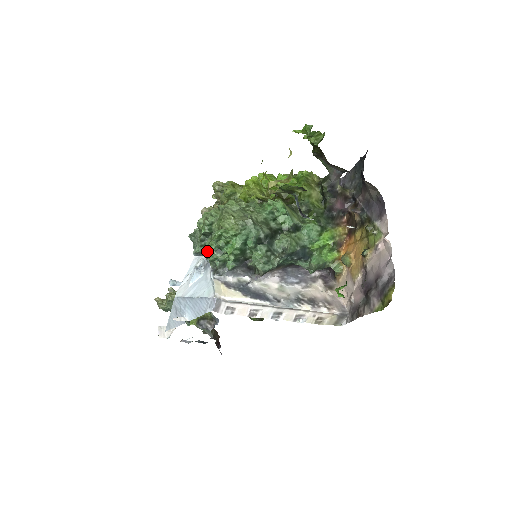
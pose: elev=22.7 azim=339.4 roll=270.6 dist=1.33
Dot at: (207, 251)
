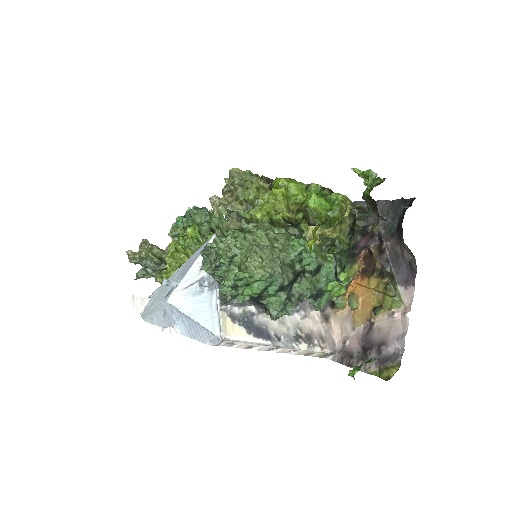
Dot at: (221, 283)
